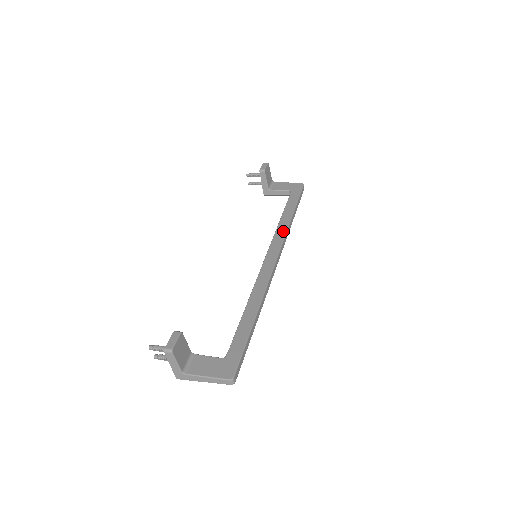
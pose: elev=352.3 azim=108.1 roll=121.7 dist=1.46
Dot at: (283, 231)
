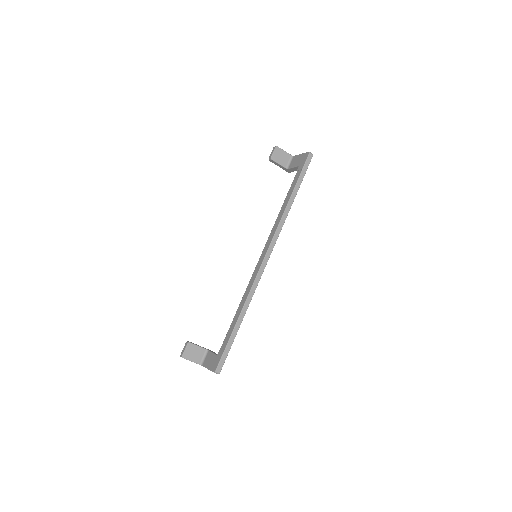
Dot at: (277, 223)
